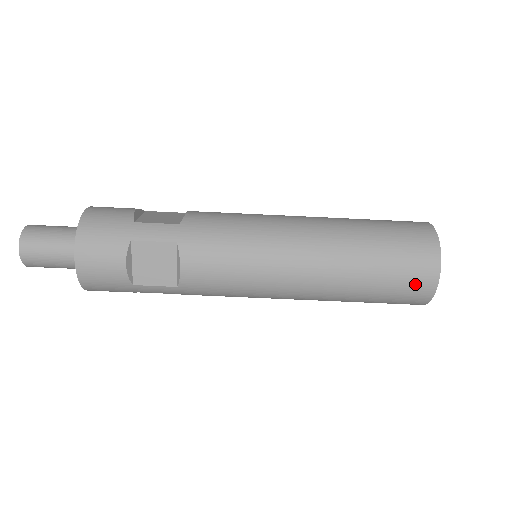
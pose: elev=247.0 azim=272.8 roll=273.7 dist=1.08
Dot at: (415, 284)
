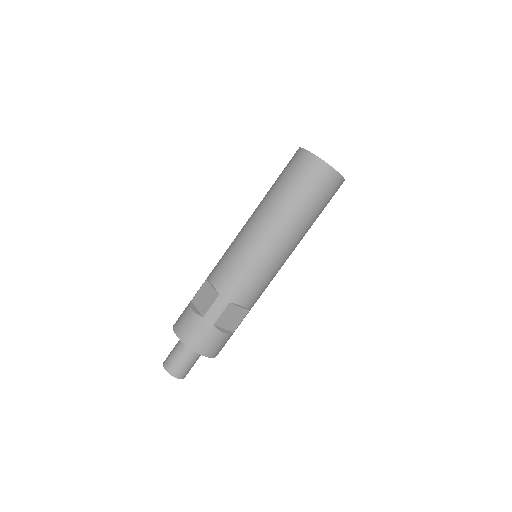
Dot at: (333, 188)
